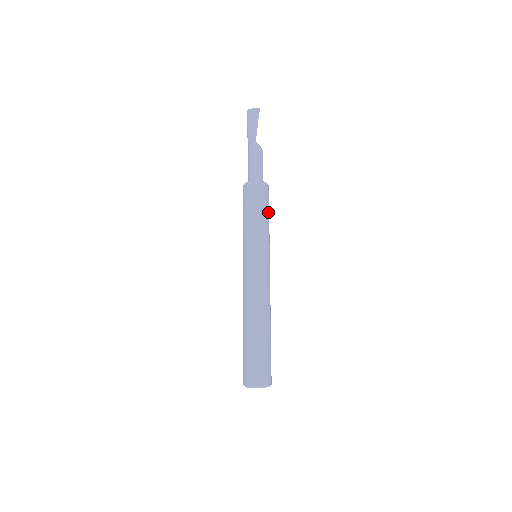
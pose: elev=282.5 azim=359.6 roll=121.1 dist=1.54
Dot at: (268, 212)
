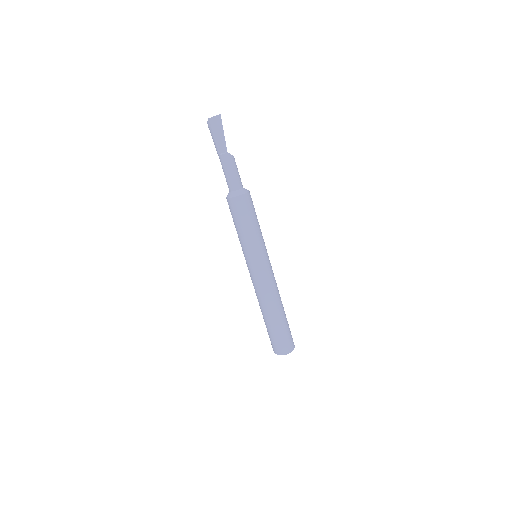
Dot at: (256, 216)
